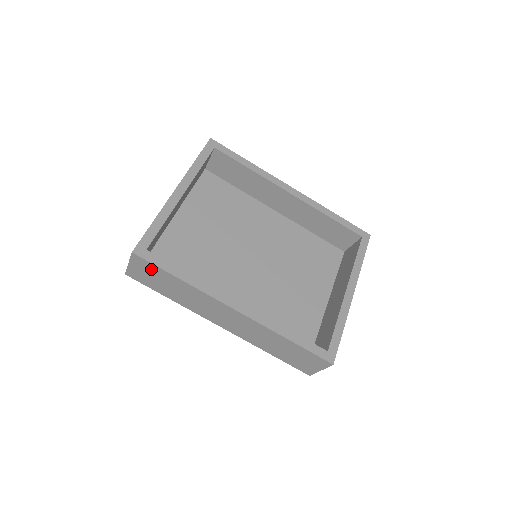
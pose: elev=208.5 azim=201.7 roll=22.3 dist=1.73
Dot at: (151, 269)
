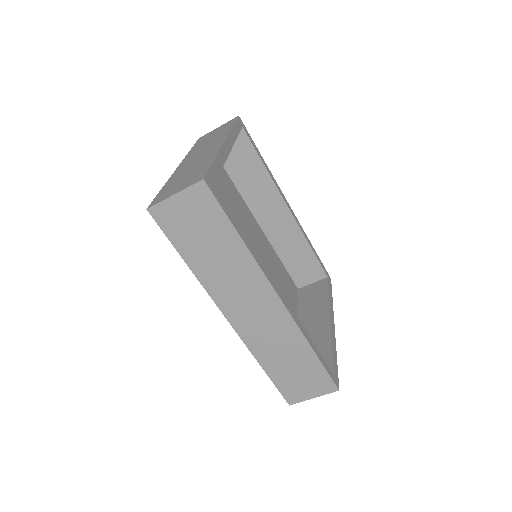
Dot at: (208, 212)
